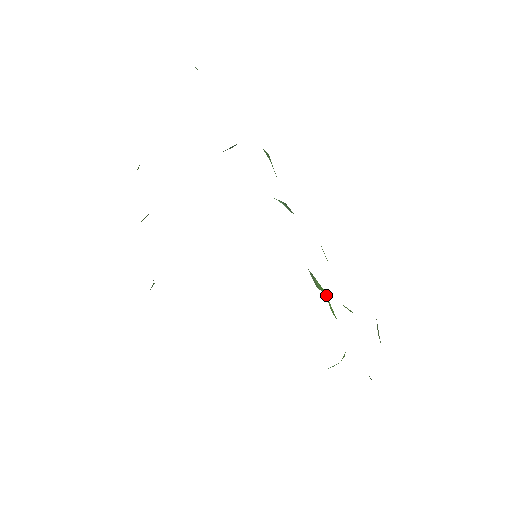
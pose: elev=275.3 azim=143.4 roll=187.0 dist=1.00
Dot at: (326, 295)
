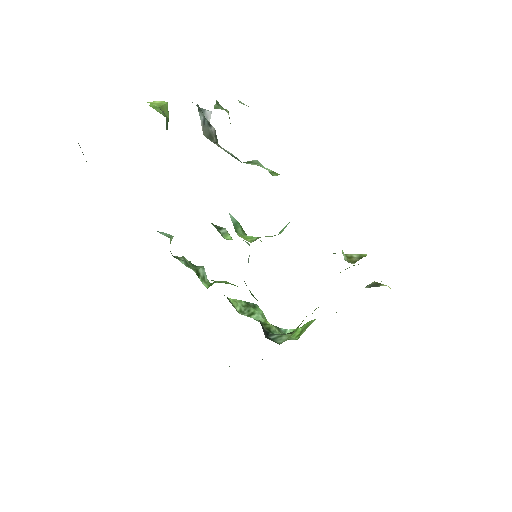
Dot at: occluded
